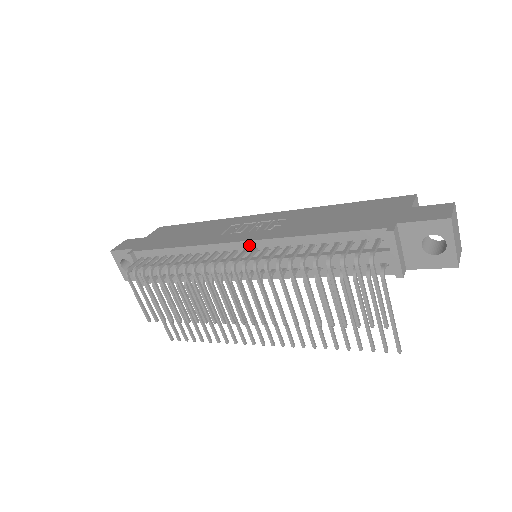
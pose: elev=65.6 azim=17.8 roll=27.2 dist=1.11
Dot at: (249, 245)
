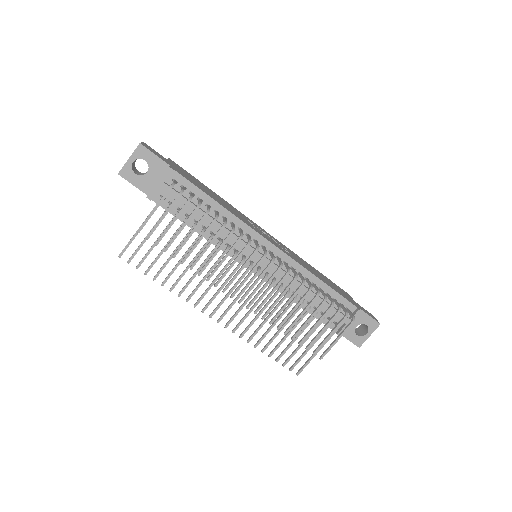
Dot at: (277, 252)
